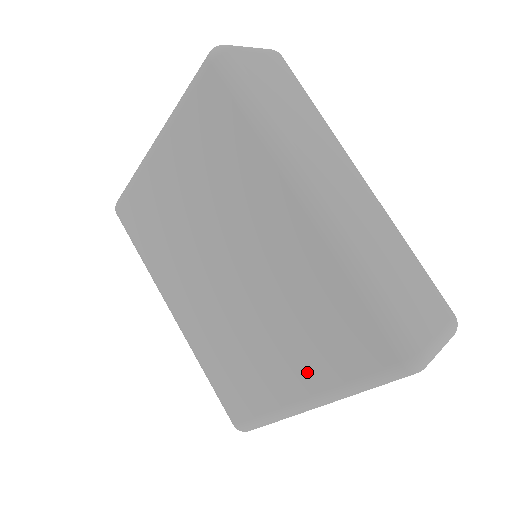
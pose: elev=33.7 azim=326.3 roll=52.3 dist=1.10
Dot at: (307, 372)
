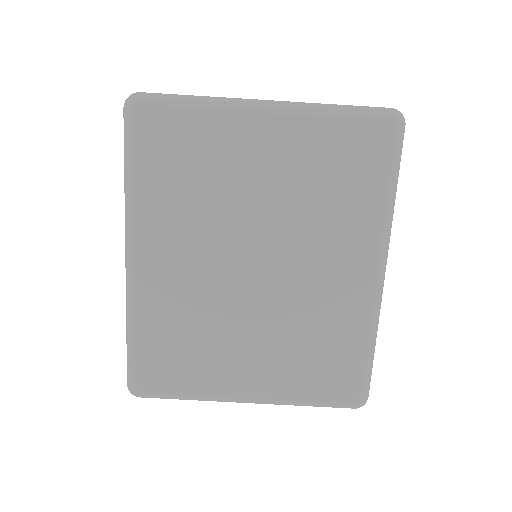
Dot at: (273, 380)
